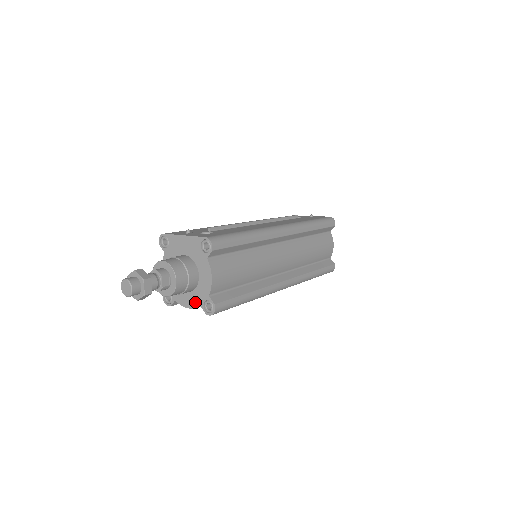
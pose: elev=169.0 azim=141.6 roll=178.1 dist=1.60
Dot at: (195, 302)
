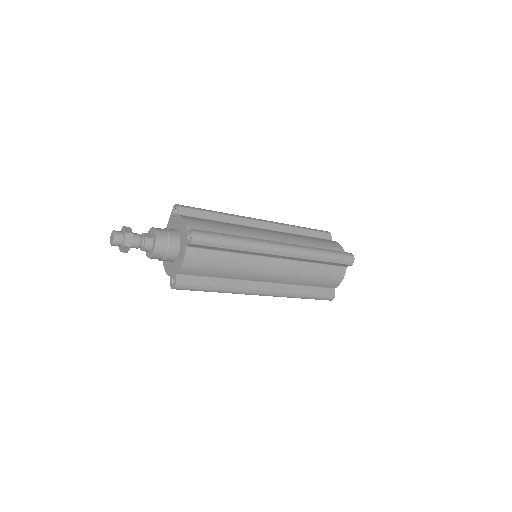
Dot at: (183, 250)
